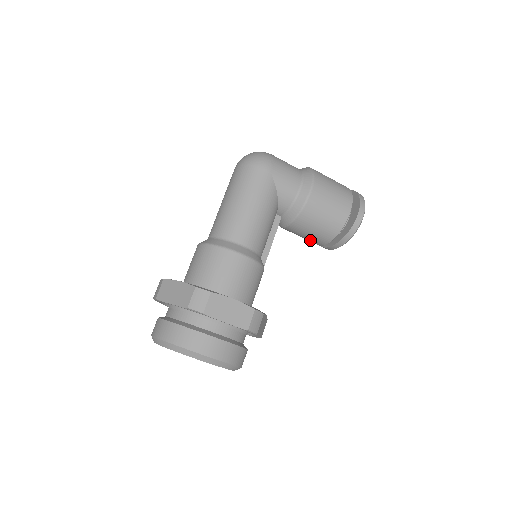
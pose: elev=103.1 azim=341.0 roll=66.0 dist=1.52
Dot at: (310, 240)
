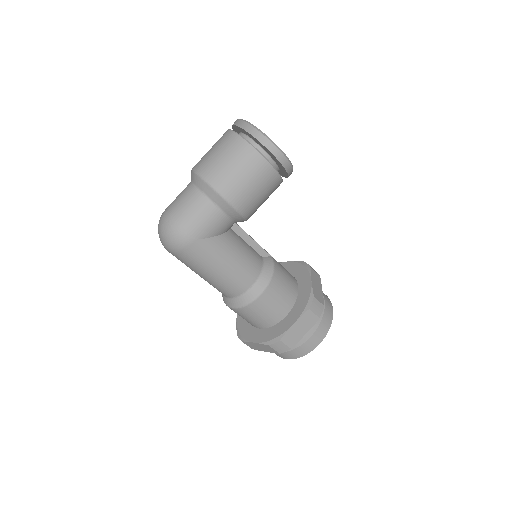
Dot at: occluded
